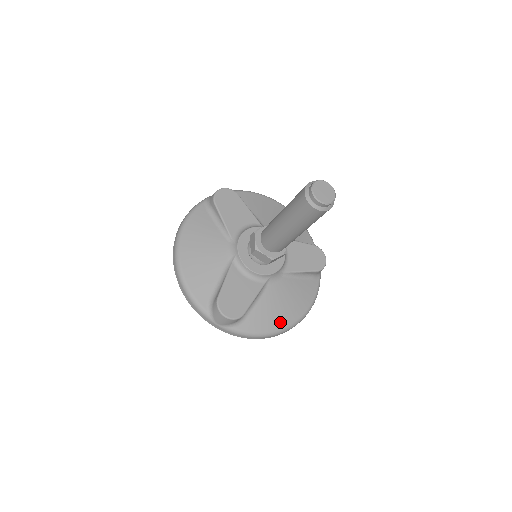
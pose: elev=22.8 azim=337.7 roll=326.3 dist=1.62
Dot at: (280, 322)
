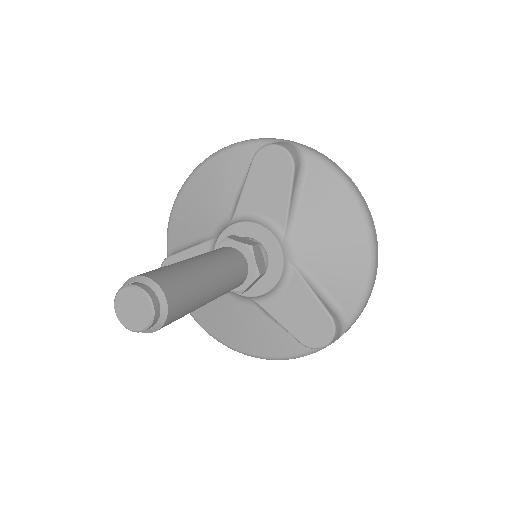
Dot at: (222, 335)
